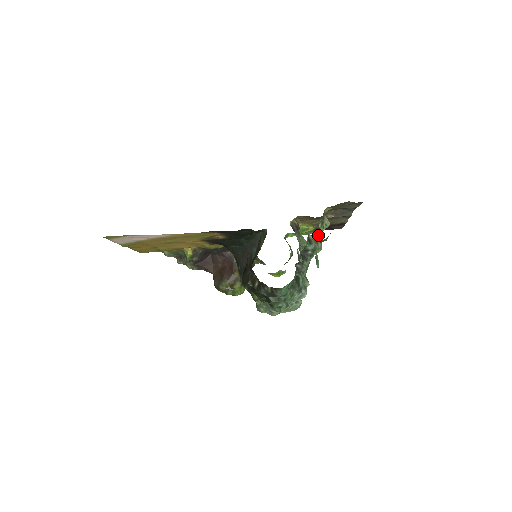
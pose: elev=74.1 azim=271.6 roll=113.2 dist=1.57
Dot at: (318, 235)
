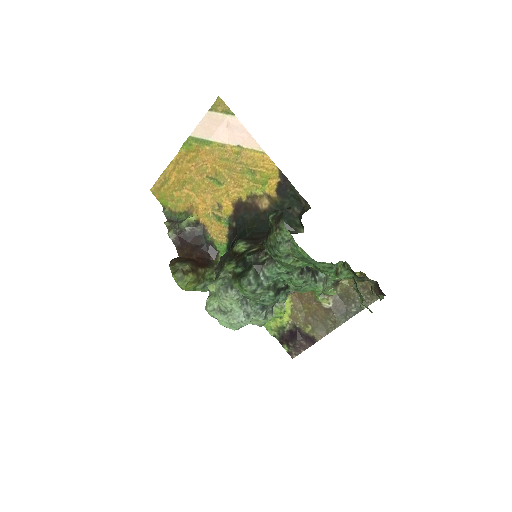
Dot at: (328, 282)
